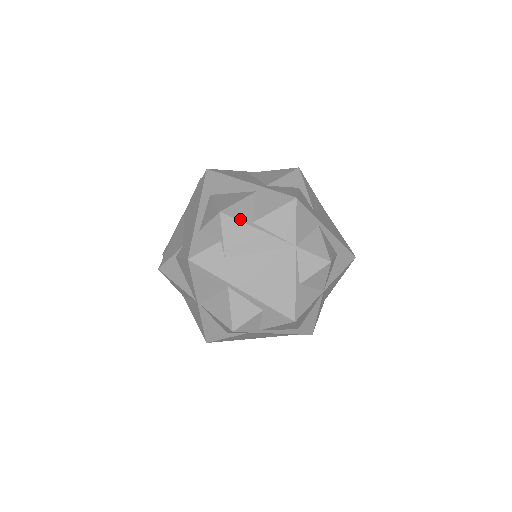
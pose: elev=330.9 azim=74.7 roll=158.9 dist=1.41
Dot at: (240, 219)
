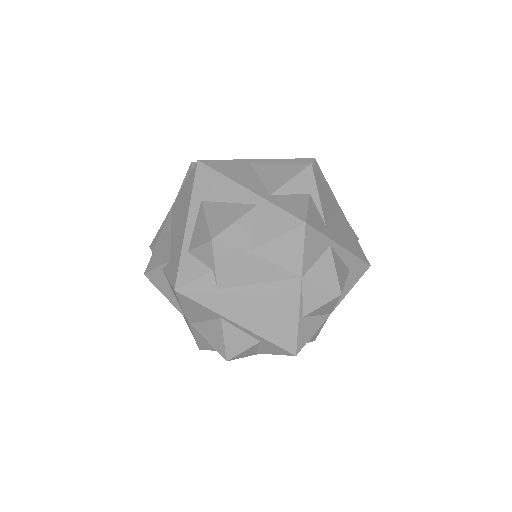
Dot at: (236, 247)
